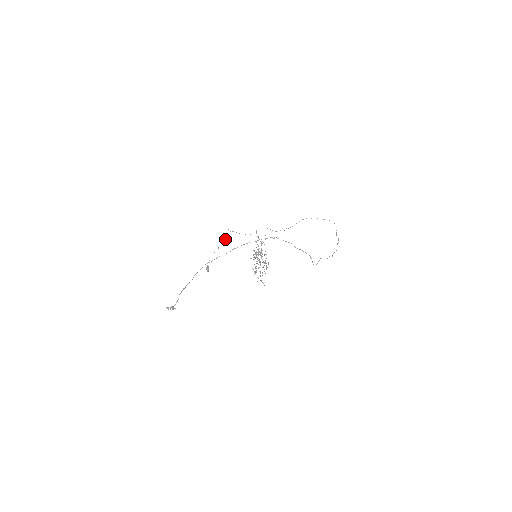
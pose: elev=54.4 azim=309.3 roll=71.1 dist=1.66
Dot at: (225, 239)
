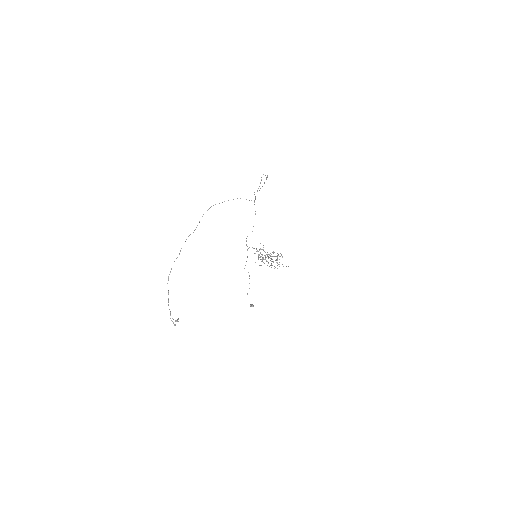
Dot at: occluded
